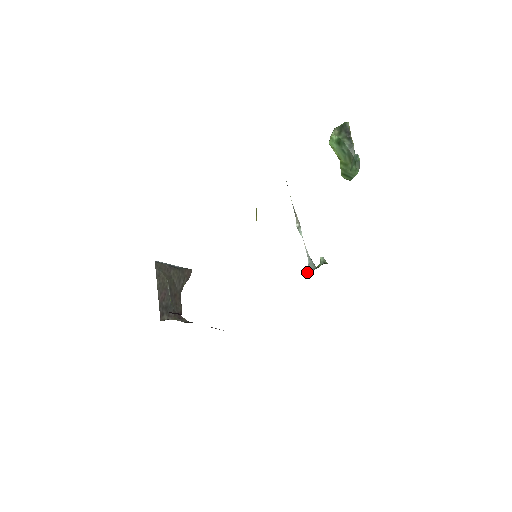
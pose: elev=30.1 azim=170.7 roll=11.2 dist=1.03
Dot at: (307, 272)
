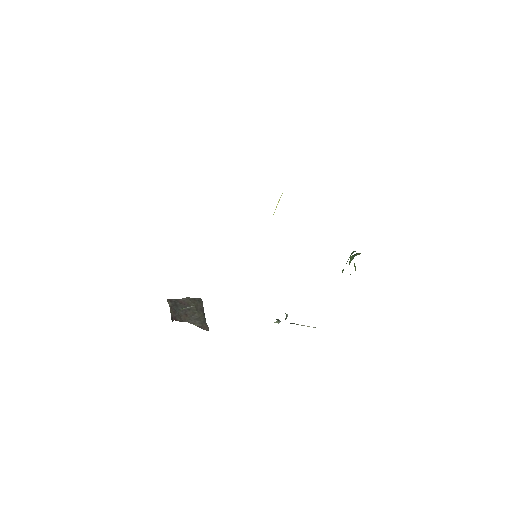
Dot at: occluded
